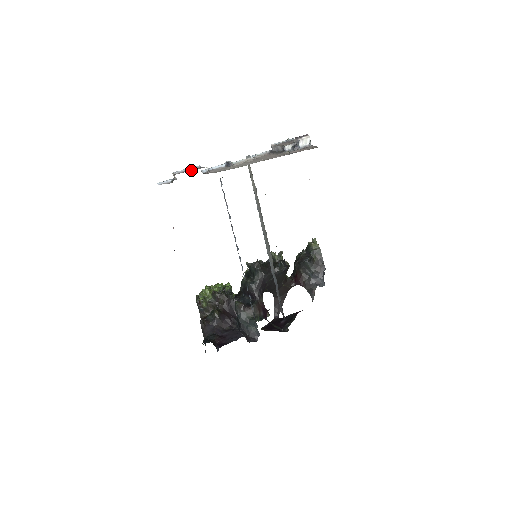
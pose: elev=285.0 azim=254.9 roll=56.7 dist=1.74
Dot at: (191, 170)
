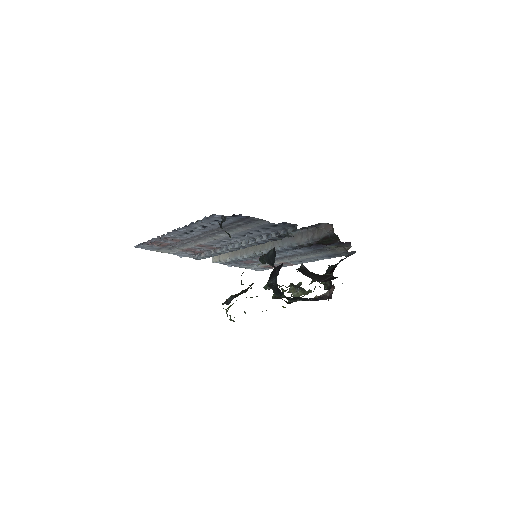
Dot at: occluded
